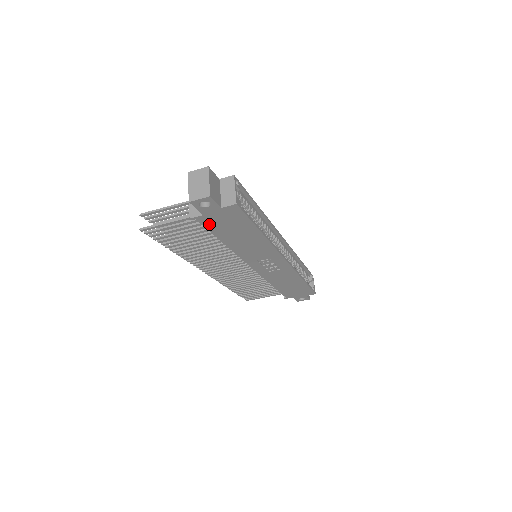
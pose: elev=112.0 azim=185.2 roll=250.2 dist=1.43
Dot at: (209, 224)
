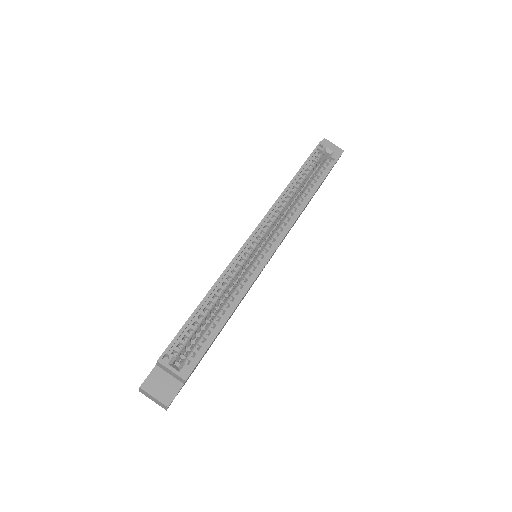
Dot at: occluded
